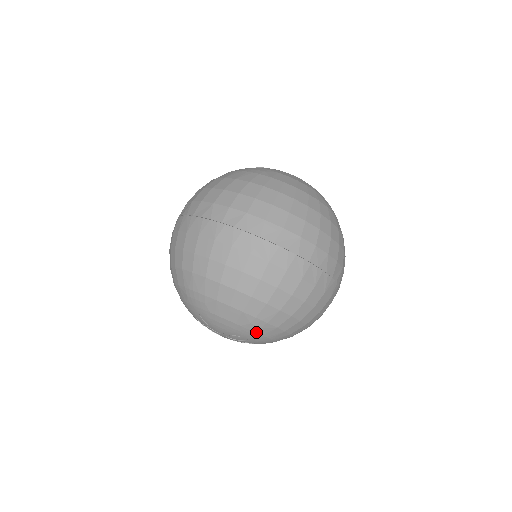
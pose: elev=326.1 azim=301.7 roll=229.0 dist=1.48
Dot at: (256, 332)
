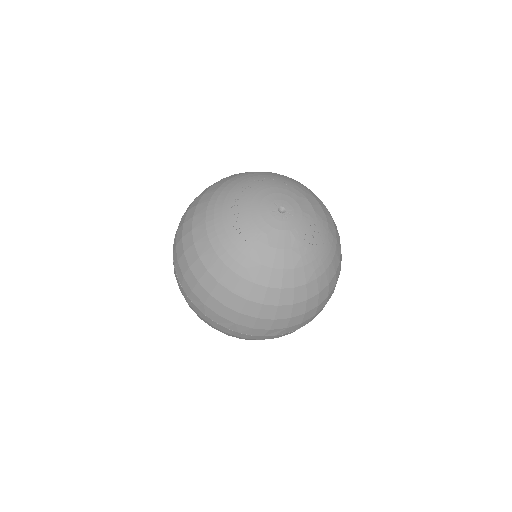
Dot at: occluded
